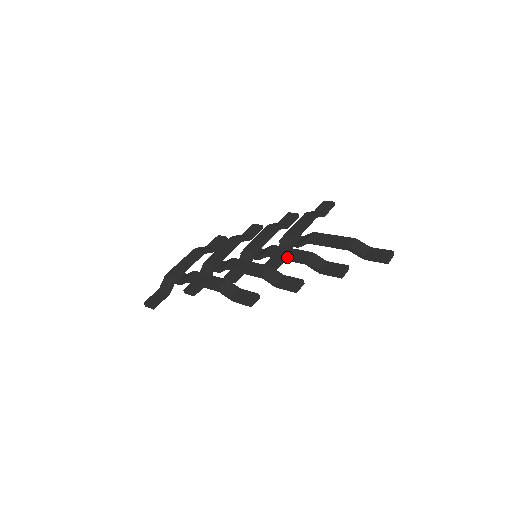
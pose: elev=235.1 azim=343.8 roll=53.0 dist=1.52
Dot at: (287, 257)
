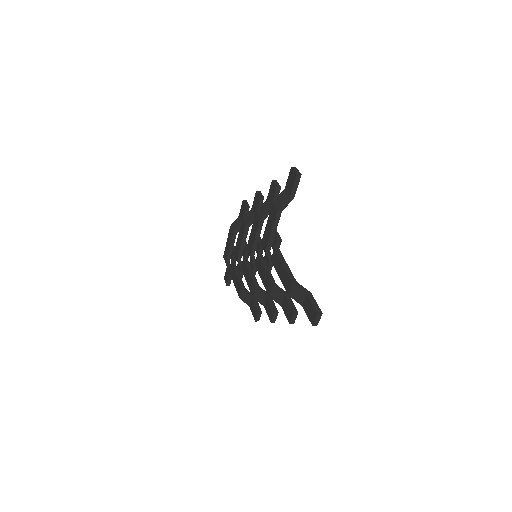
Dot at: (262, 282)
